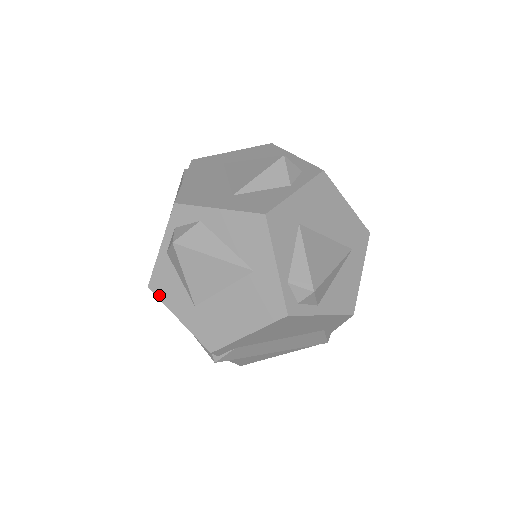
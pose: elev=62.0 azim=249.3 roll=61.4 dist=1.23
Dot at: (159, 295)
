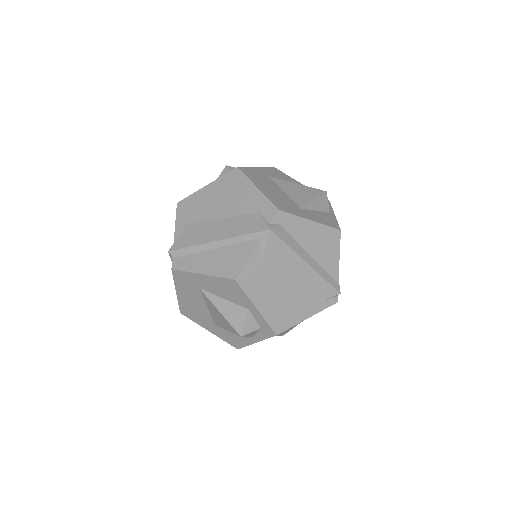
Dot at: occluded
